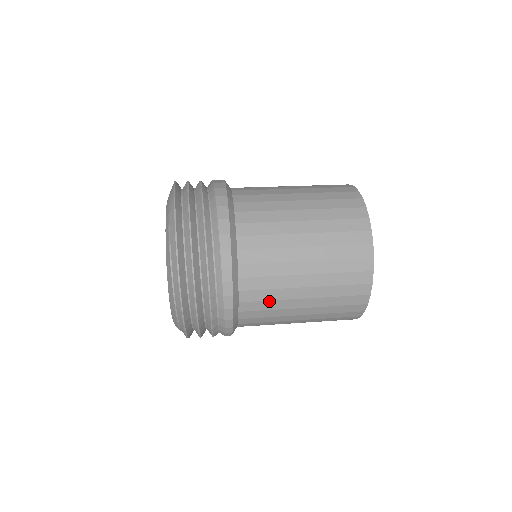
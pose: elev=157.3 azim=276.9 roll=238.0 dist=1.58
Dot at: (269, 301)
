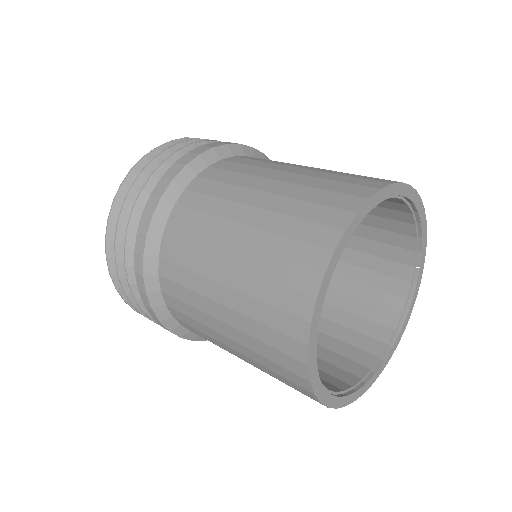
Dot at: occluded
